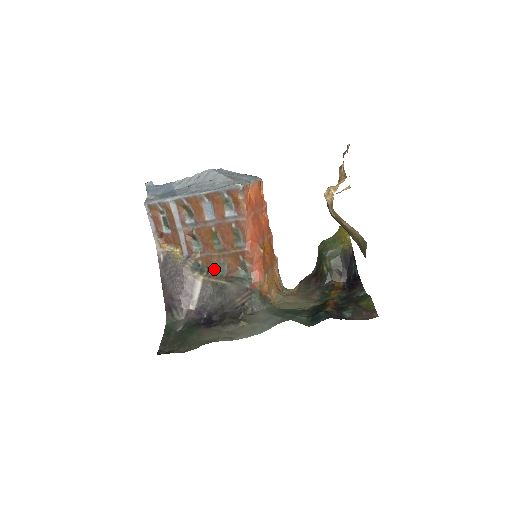
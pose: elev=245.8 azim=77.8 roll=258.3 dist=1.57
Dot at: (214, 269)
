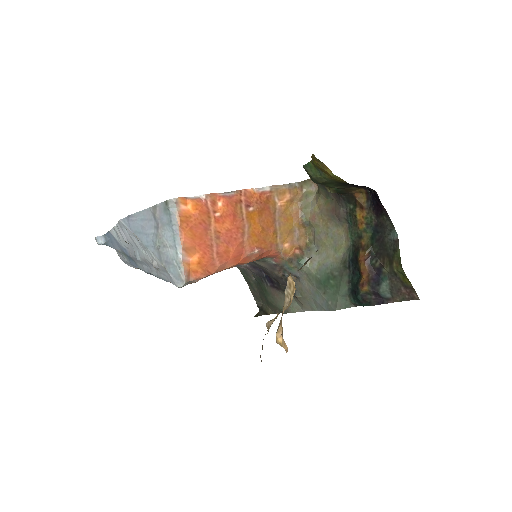
Dot at: occluded
